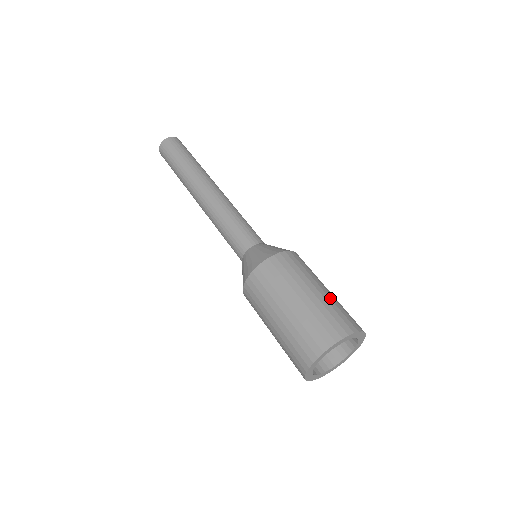
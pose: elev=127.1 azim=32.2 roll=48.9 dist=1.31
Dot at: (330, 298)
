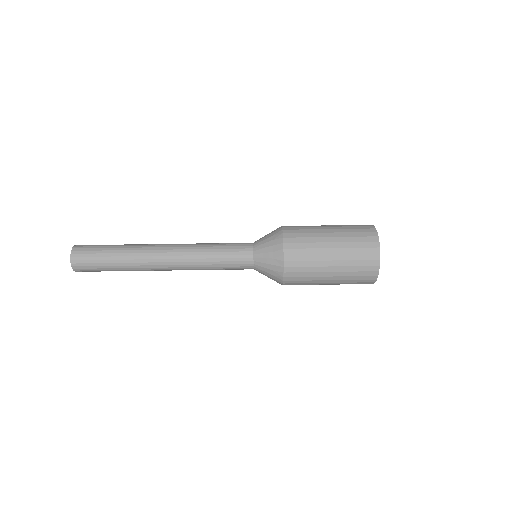
Dot at: (342, 237)
